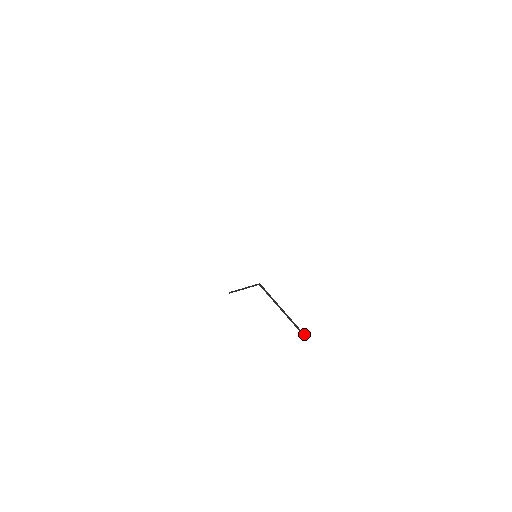
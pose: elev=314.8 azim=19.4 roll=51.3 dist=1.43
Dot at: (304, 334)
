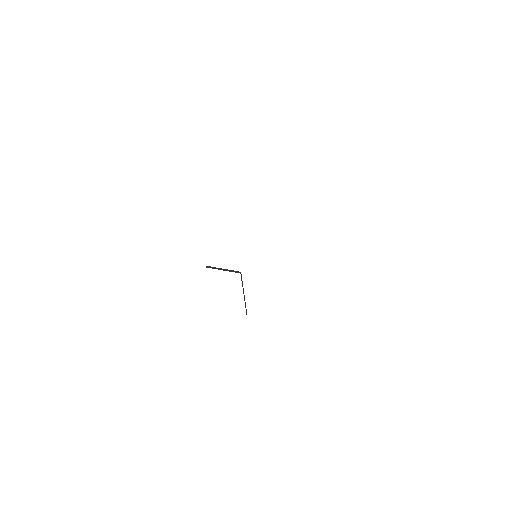
Dot at: occluded
